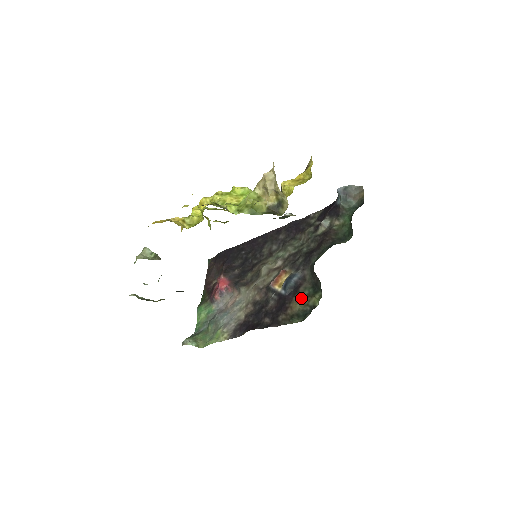
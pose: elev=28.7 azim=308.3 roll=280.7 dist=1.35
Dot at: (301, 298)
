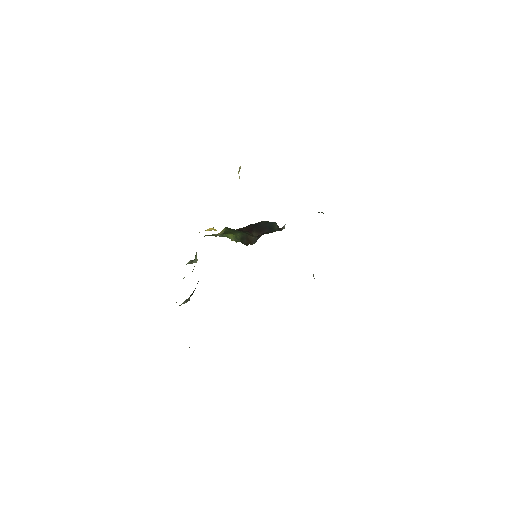
Dot at: occluded
